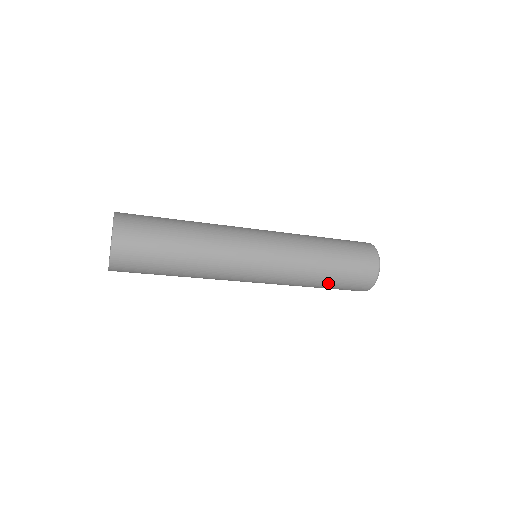
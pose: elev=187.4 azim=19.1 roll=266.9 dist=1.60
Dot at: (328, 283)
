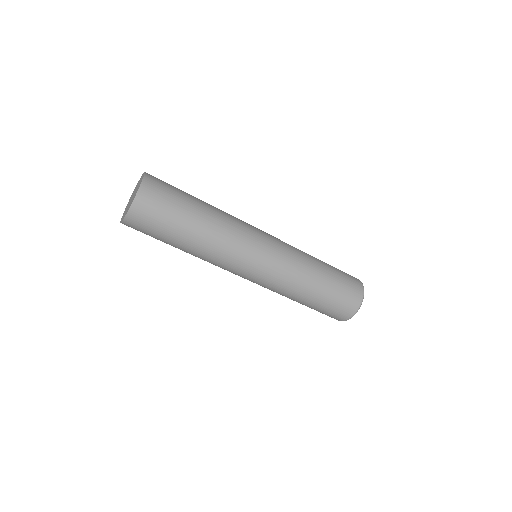
Dot at: (315, 299)
